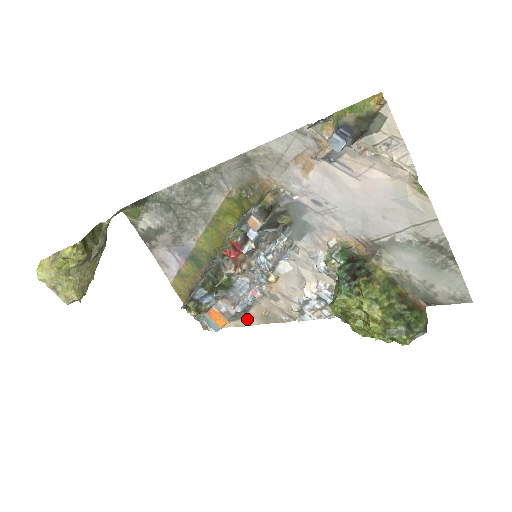
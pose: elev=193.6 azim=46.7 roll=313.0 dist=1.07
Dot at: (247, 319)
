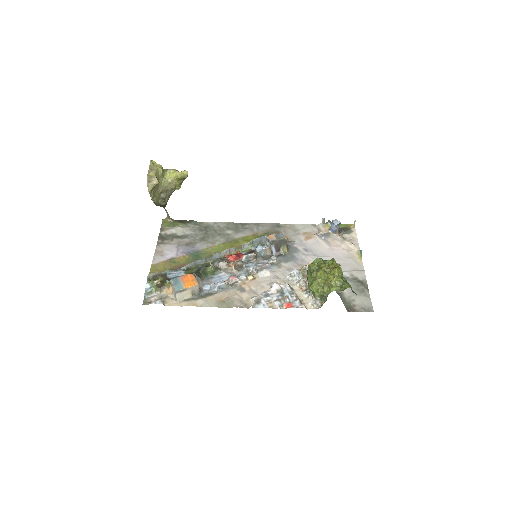
Dot at: (203, 301)
